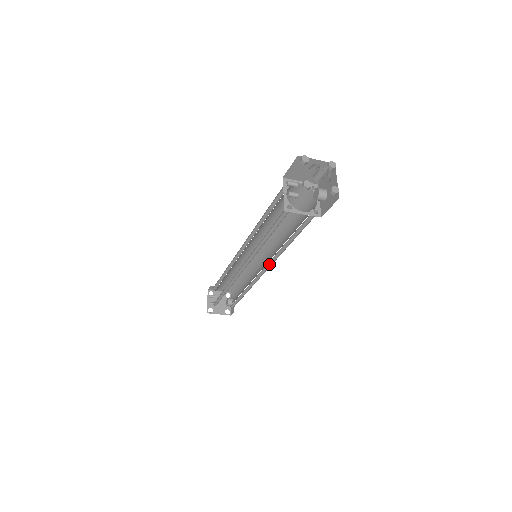
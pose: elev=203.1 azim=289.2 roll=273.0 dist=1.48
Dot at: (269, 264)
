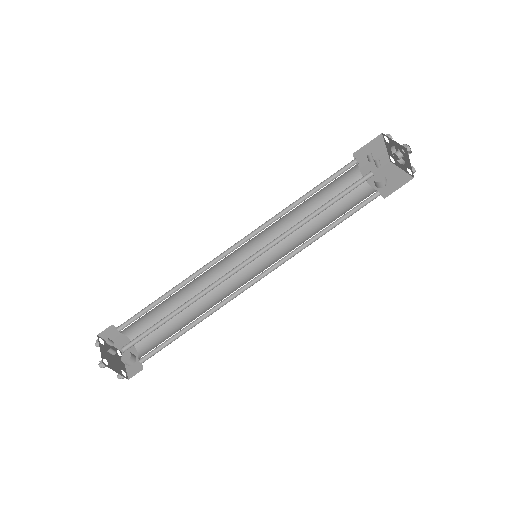
Dot at: (271, 268)
